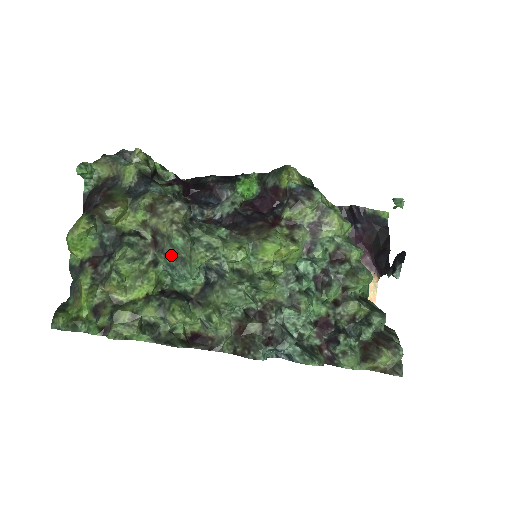
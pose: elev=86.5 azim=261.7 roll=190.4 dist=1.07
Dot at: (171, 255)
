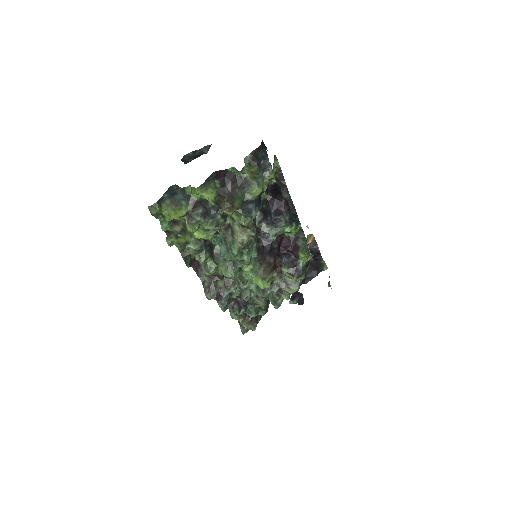
Dot at: (226, 243)
